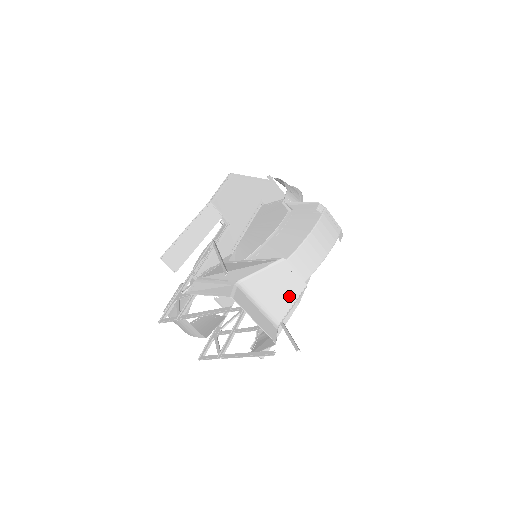
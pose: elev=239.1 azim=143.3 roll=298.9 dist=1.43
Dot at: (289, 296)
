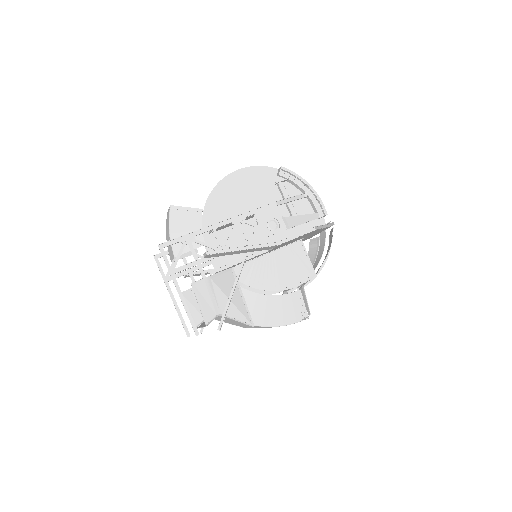
Dot at: (232, 323)
